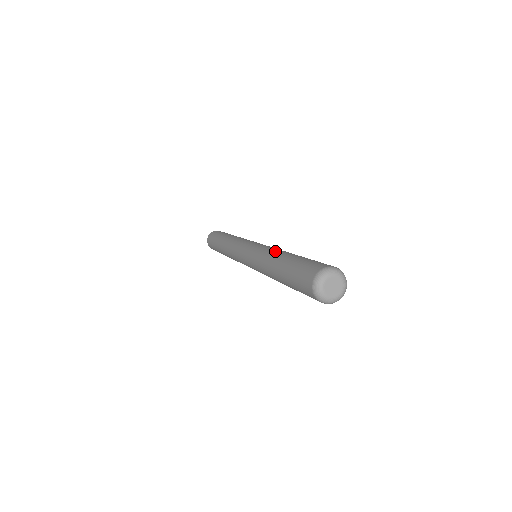
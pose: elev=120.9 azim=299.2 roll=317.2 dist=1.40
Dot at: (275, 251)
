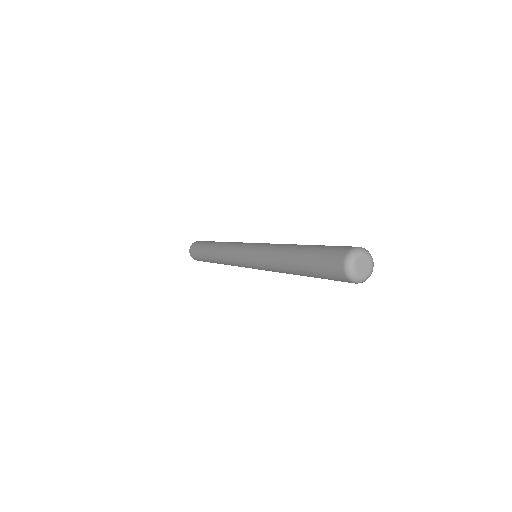
Dot at: (278, 252)
